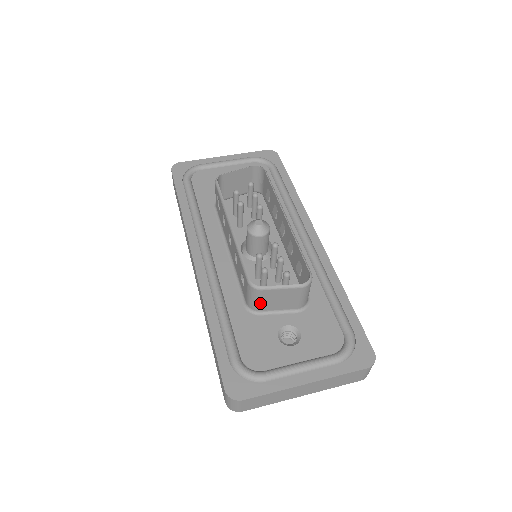
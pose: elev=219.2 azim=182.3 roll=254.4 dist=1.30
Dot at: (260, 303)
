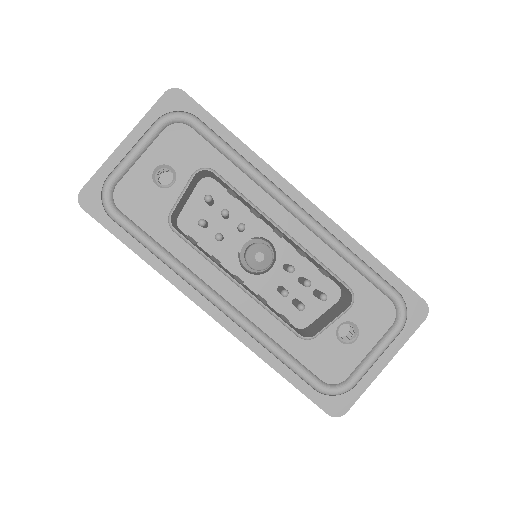
Dot at: occluded
